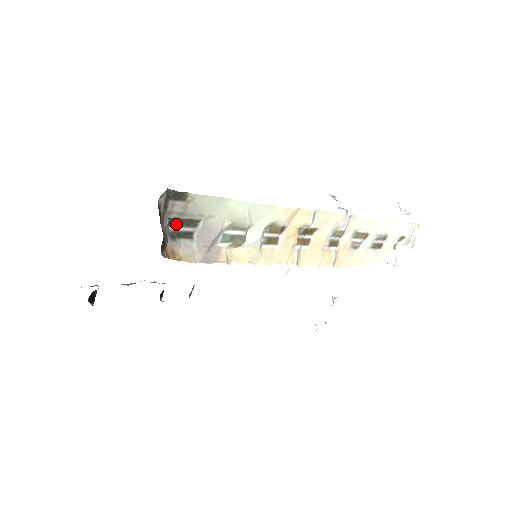
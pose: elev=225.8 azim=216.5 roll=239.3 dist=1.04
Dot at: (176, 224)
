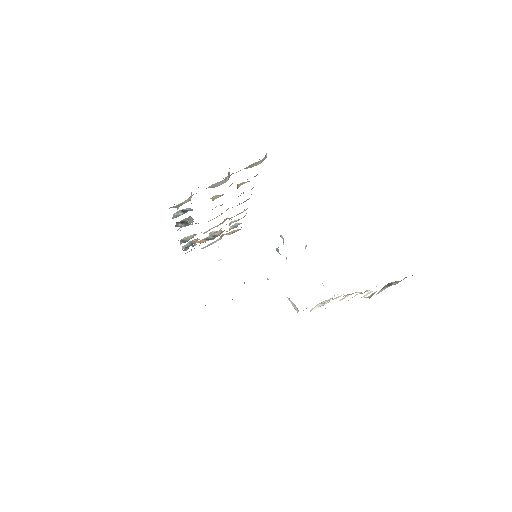
Dot at: (389, 283)
